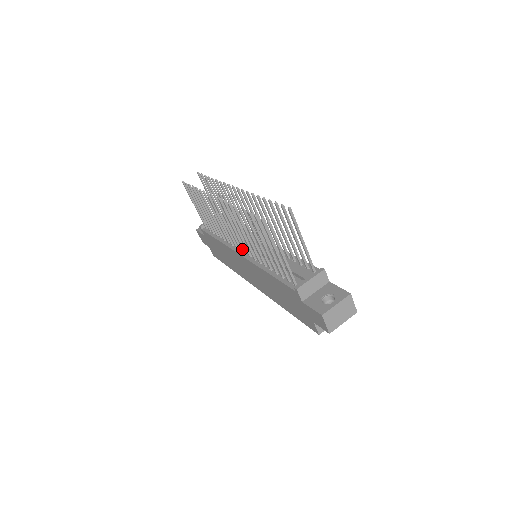
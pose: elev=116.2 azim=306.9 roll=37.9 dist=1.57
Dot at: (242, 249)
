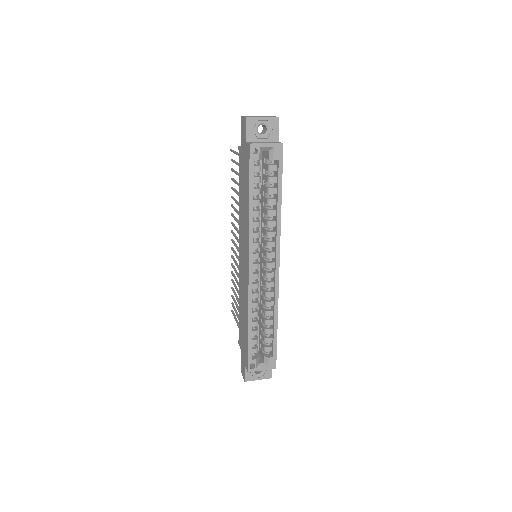
Dot at: occluded
